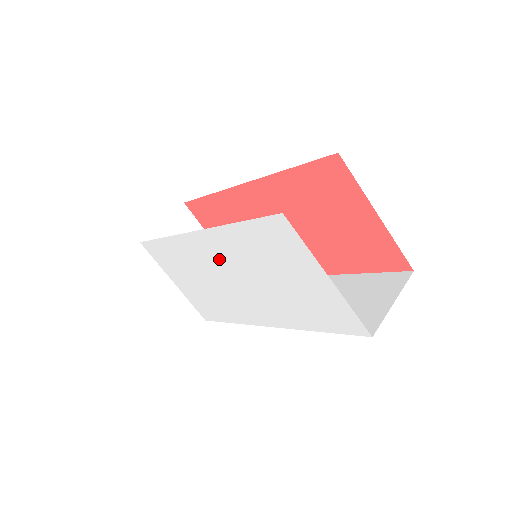
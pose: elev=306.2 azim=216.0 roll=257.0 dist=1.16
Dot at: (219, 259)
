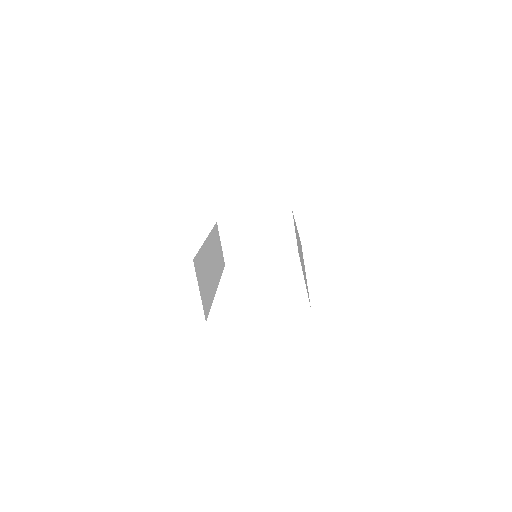
Dot at: occluded
